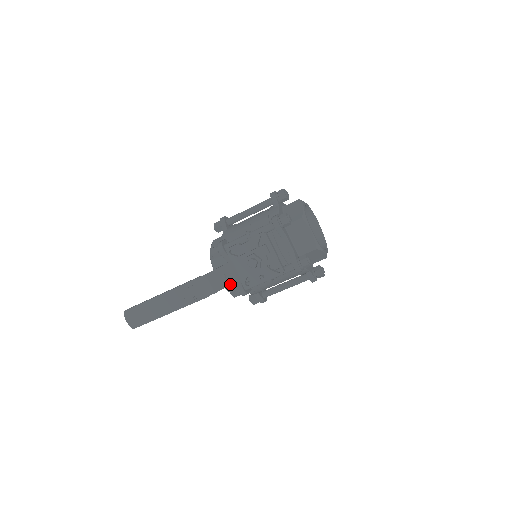
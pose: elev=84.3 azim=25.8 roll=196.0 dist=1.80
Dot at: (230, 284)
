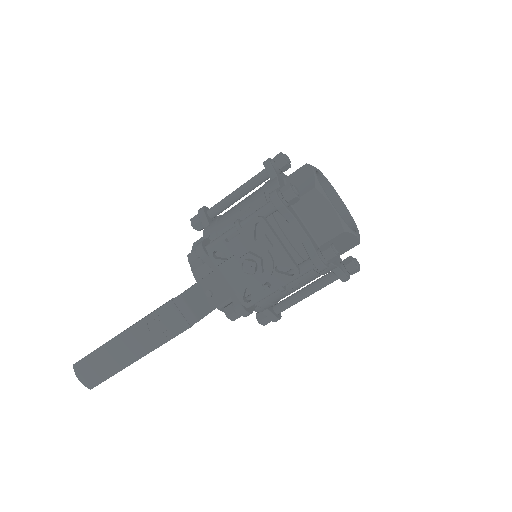
Dot at: (220, 304)
